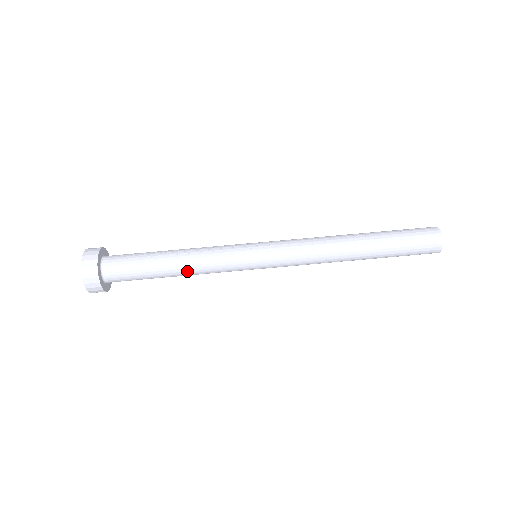
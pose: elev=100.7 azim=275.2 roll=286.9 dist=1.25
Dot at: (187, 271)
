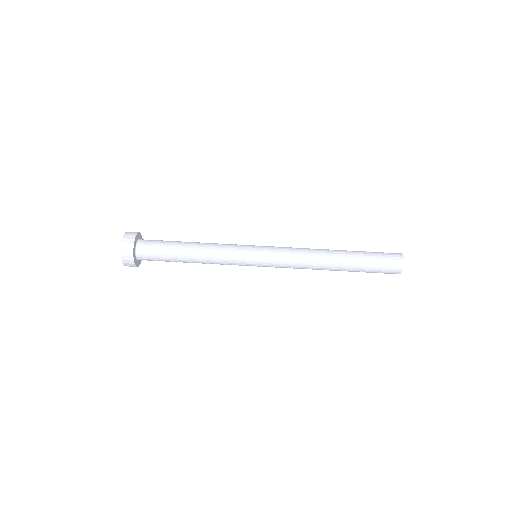
Dot at: (201, 256)
